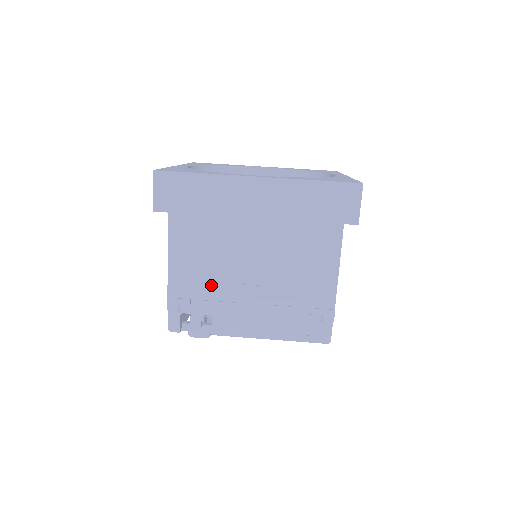
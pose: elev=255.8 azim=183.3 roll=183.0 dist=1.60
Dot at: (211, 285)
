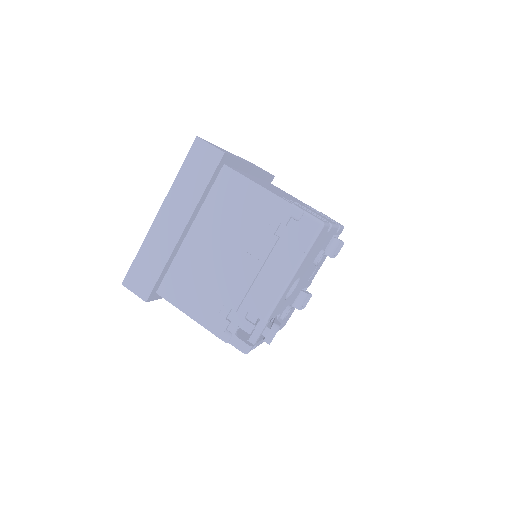
Dot at: (222, 295)
